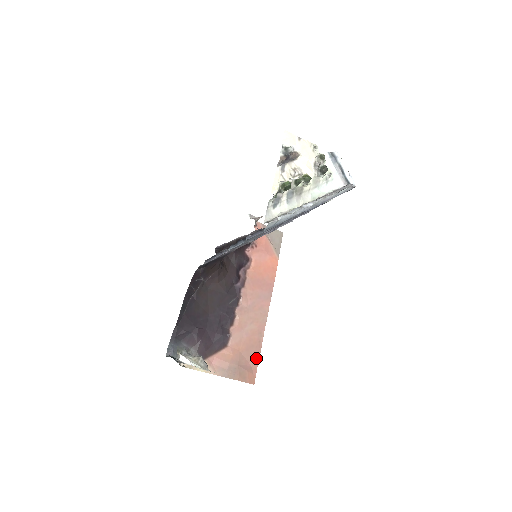
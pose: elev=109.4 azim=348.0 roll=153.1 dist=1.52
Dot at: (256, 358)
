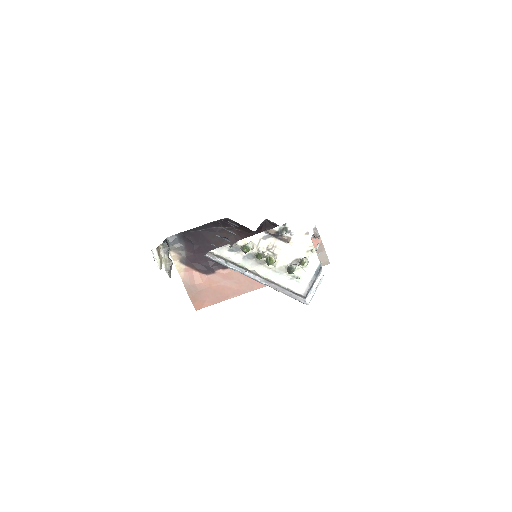
Dot at: (215, 301)
